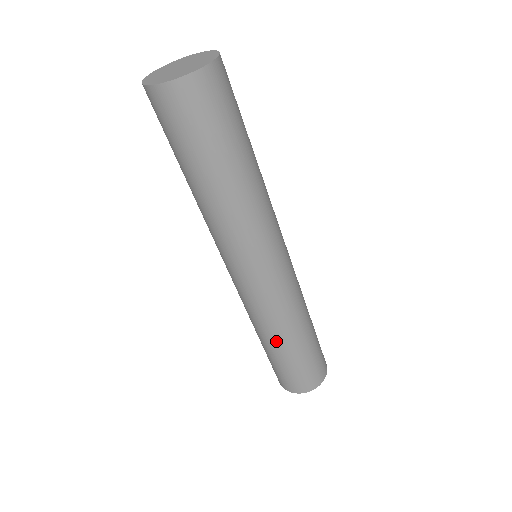
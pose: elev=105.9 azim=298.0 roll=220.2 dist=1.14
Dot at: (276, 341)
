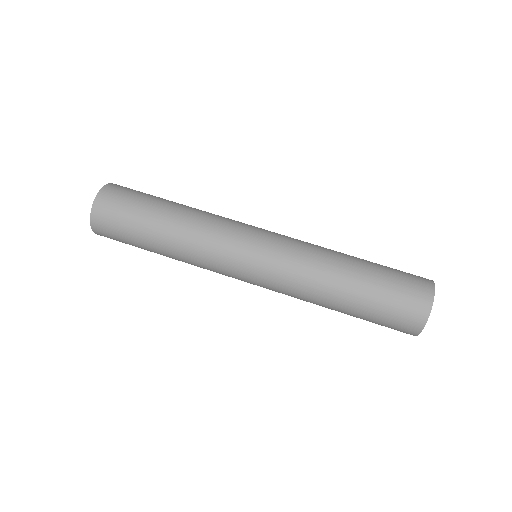
Dot at: (338, 282)
